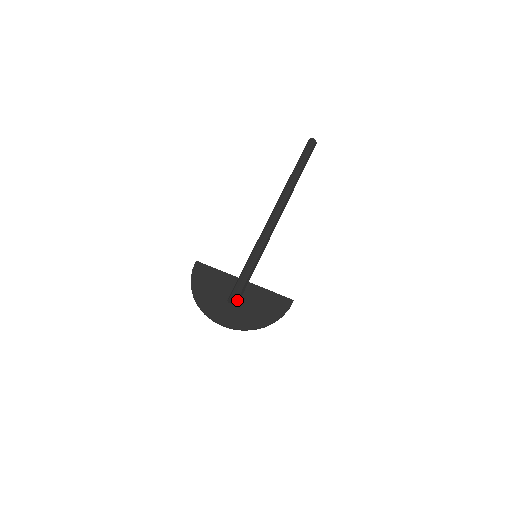
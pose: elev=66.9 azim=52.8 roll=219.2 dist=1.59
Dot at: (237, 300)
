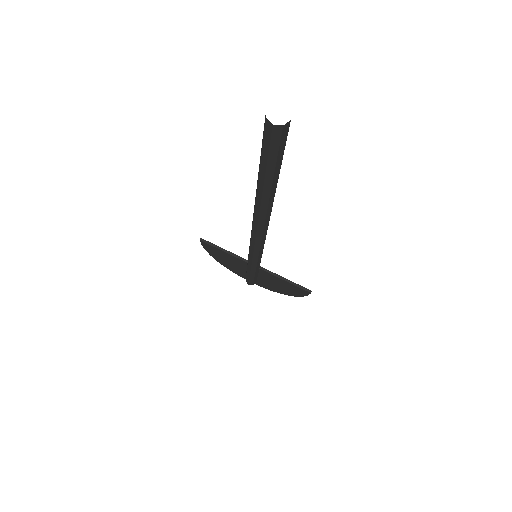
Dot at: (253, 284)
